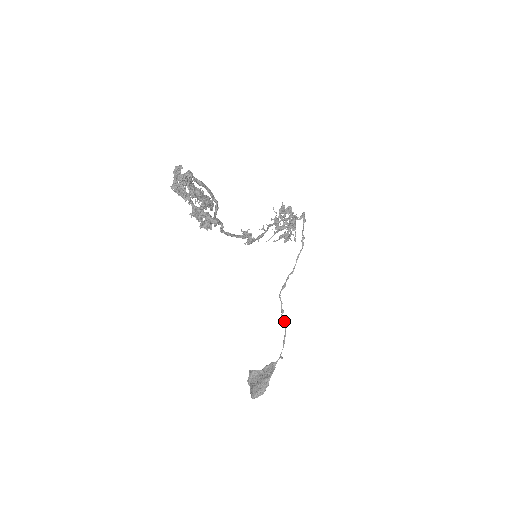
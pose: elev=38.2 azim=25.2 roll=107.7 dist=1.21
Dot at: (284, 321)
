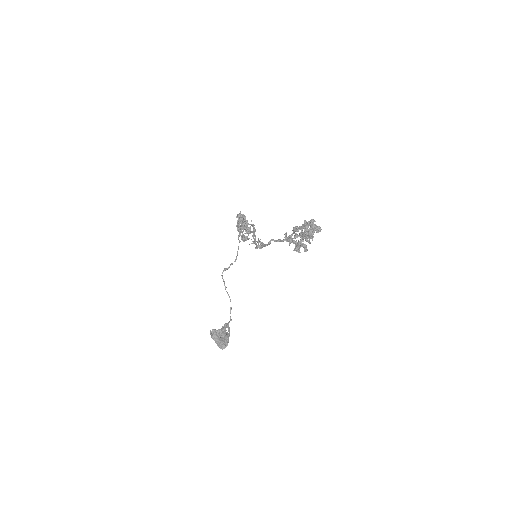
Dot at: occluded
